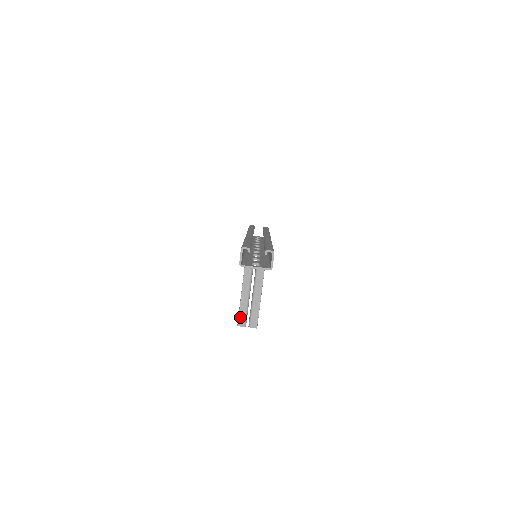
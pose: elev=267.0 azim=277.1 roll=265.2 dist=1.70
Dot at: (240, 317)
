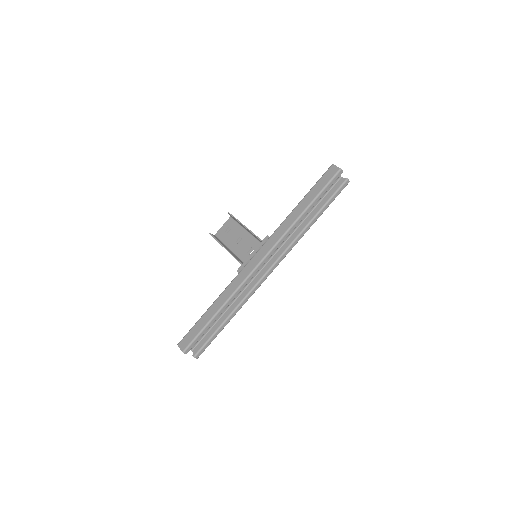
Dot at: (214, 238)
